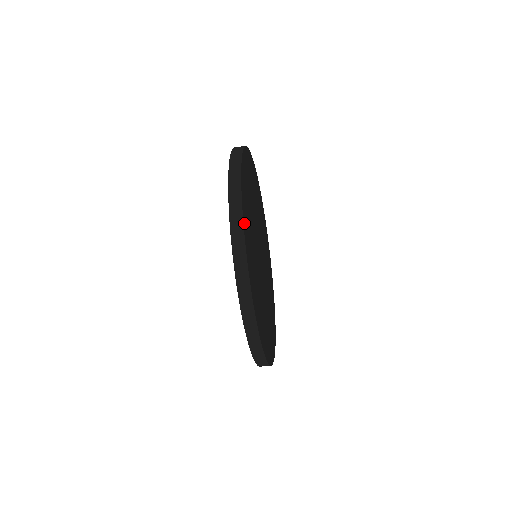
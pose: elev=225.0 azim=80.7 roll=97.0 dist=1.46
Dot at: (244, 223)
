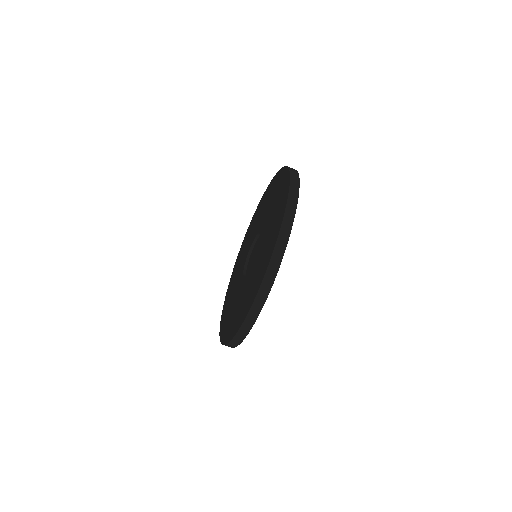
Dot at: occluded
